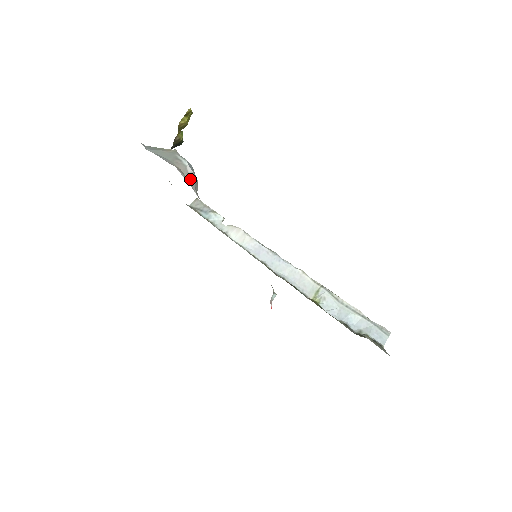
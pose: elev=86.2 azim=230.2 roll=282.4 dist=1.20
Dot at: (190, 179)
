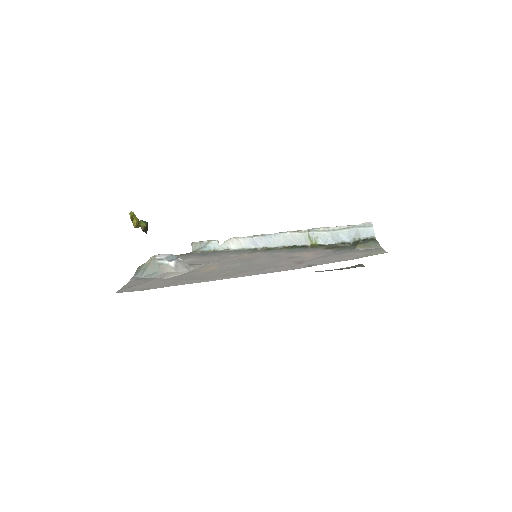
Dot at: (178, 268)
